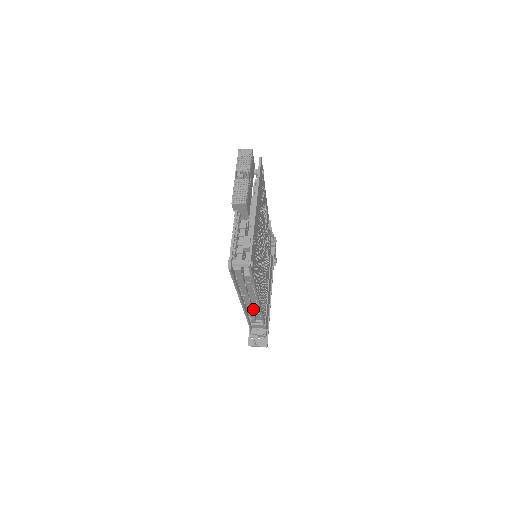
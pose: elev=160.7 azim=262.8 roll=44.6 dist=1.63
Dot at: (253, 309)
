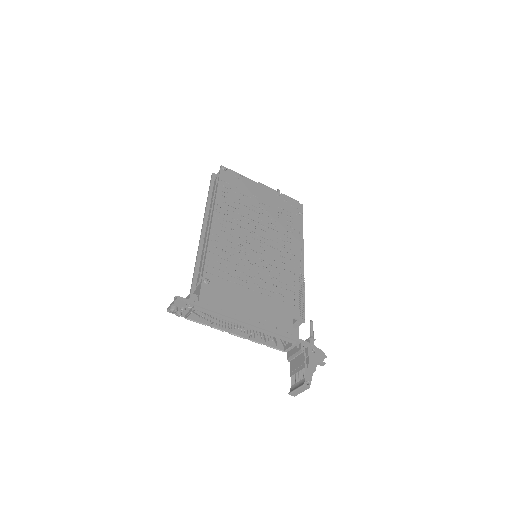
Dot at: (206, 247)
